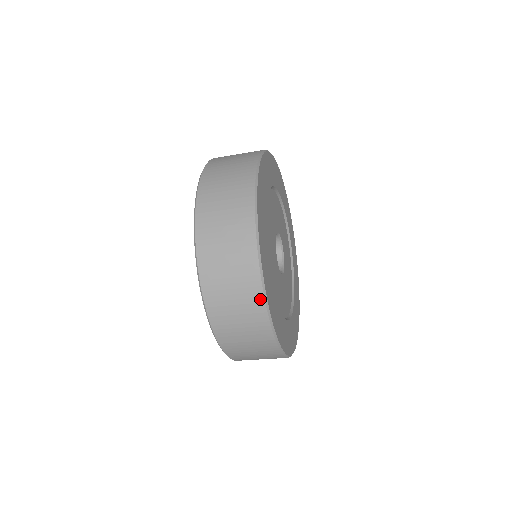
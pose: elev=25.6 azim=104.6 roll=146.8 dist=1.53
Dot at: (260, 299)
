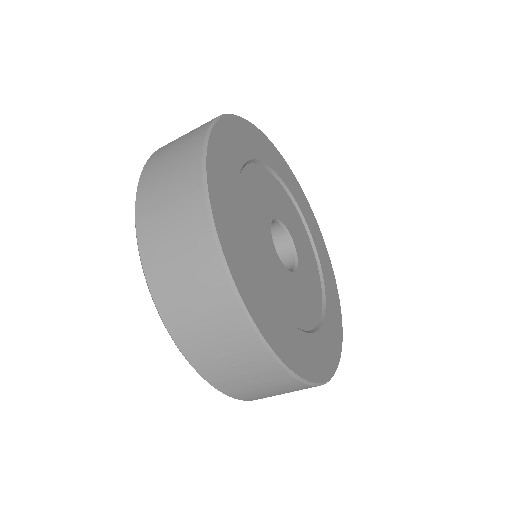
Dot at: (197, 172)
